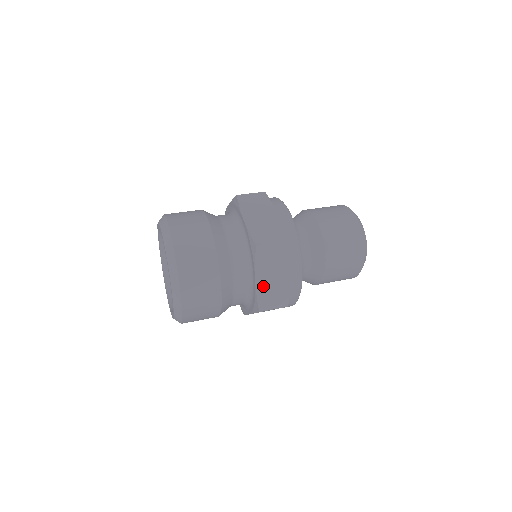
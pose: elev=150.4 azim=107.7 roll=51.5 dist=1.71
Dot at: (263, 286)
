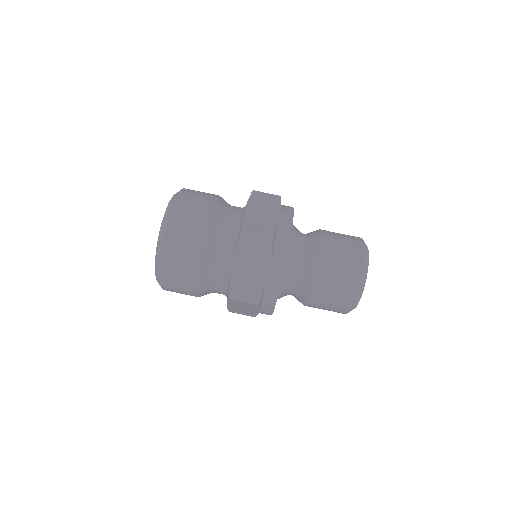
Dot at: (234, 308)
